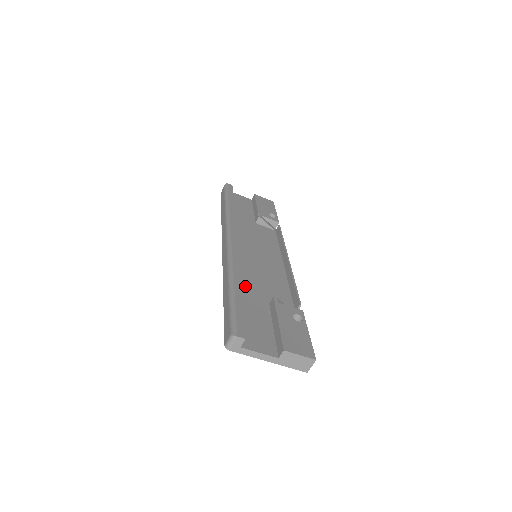
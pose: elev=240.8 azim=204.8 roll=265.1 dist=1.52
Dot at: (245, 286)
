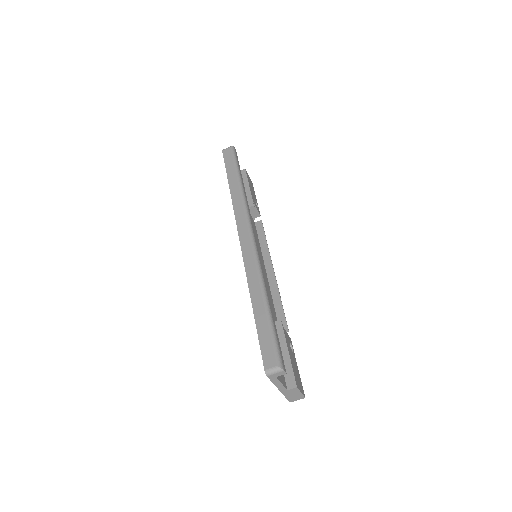
Dot at: occluded
